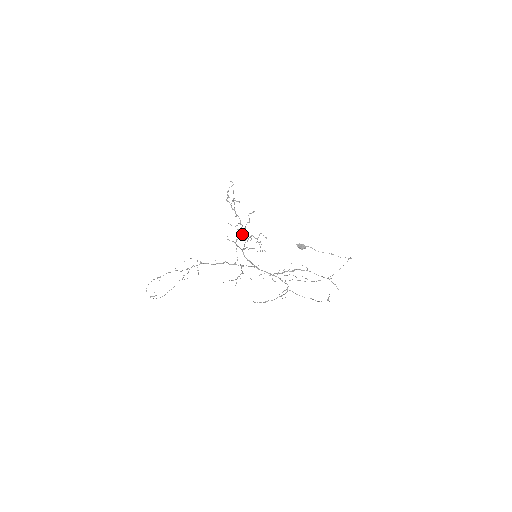
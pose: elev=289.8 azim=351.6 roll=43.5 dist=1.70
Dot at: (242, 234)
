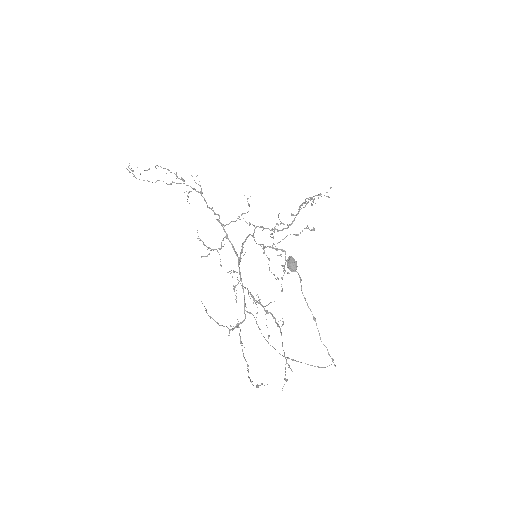
Dot at: occluded
